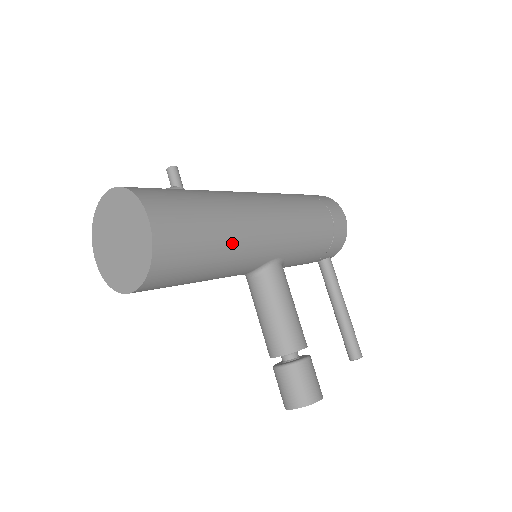
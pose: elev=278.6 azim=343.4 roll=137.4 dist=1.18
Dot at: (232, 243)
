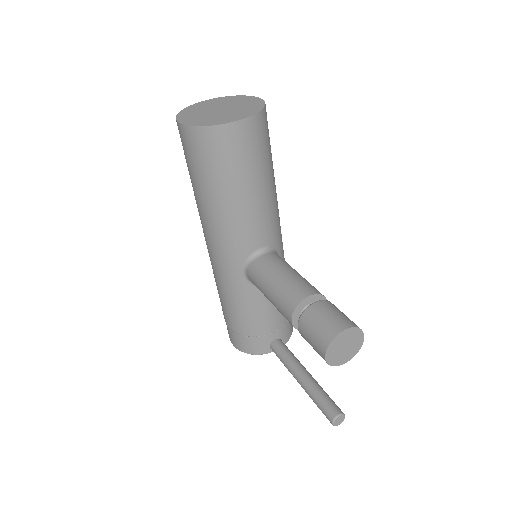
Dot at: (275, 186)
